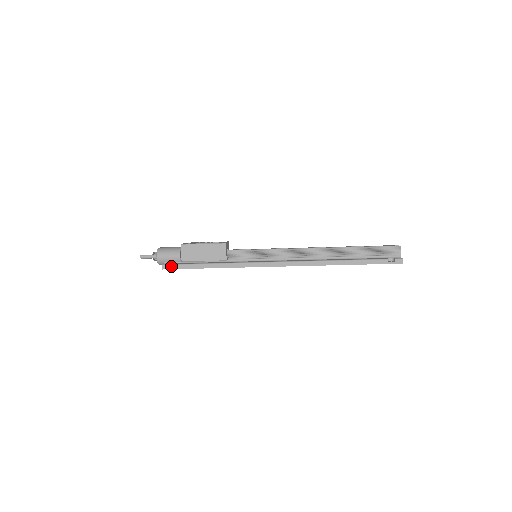
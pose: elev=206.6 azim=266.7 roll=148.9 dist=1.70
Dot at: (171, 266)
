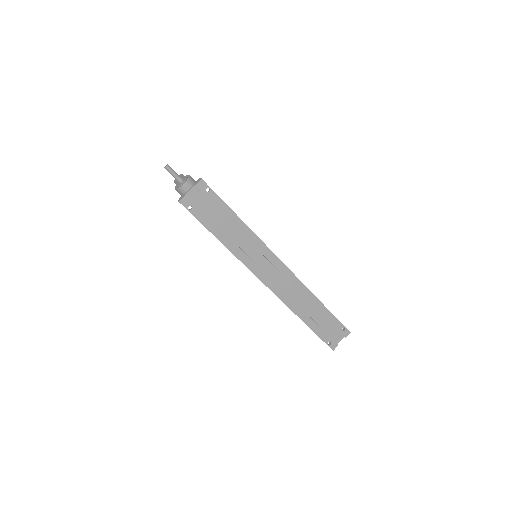
Dot at: (204, 188)
